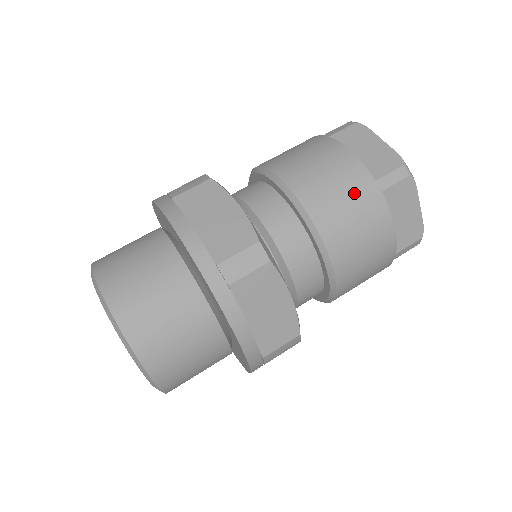
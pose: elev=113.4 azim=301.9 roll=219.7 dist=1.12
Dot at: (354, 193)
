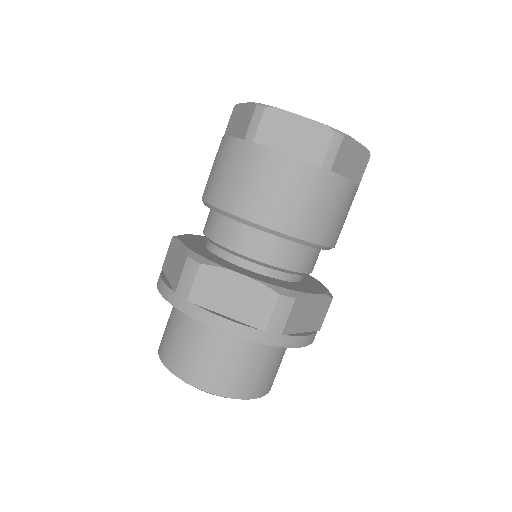
Dot at: (236, 164)
